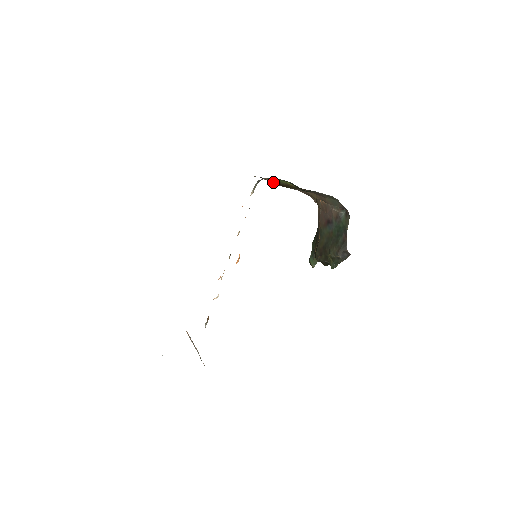
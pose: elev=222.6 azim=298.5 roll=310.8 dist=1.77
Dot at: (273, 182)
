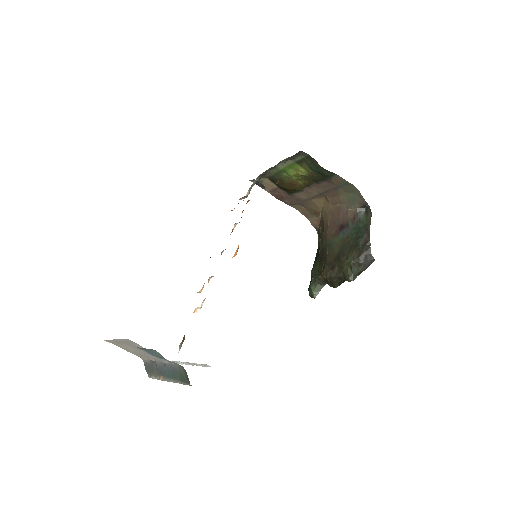
Dot at: (270, 190)
